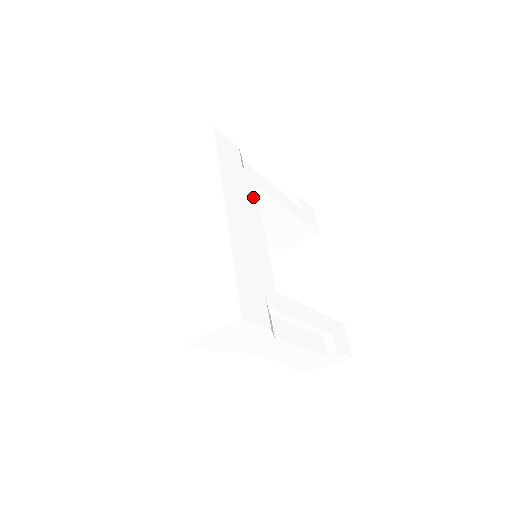
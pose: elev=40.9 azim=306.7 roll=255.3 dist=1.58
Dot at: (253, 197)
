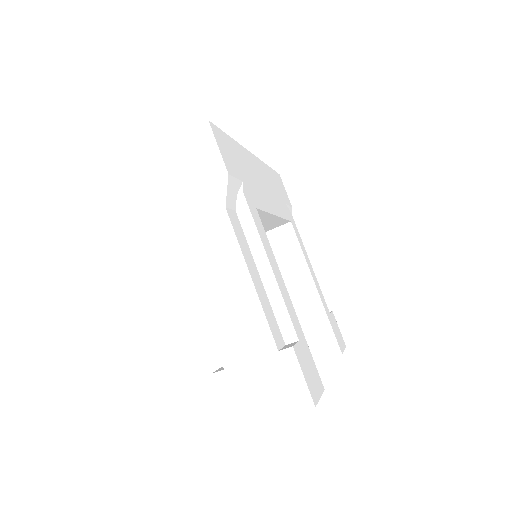
Dot at: (283, 211)
